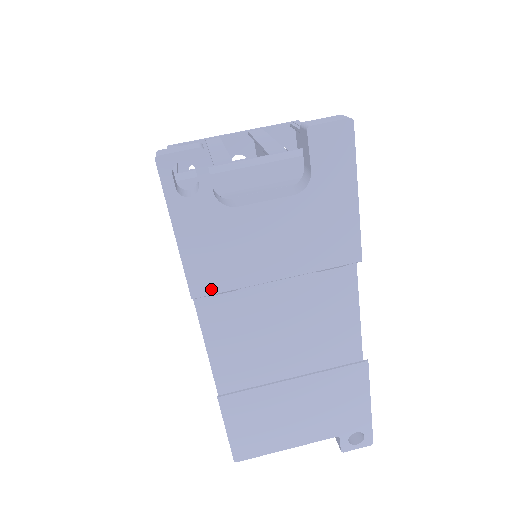
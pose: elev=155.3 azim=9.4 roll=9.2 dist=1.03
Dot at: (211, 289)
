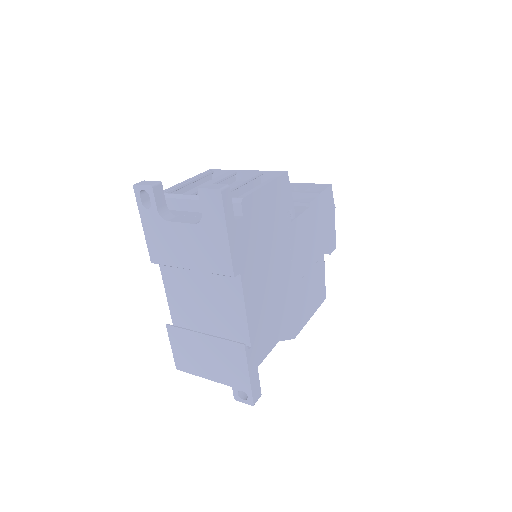
Dot at: (159, 261)
